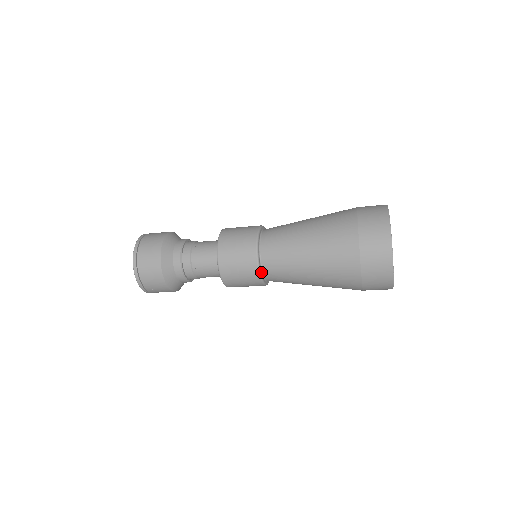
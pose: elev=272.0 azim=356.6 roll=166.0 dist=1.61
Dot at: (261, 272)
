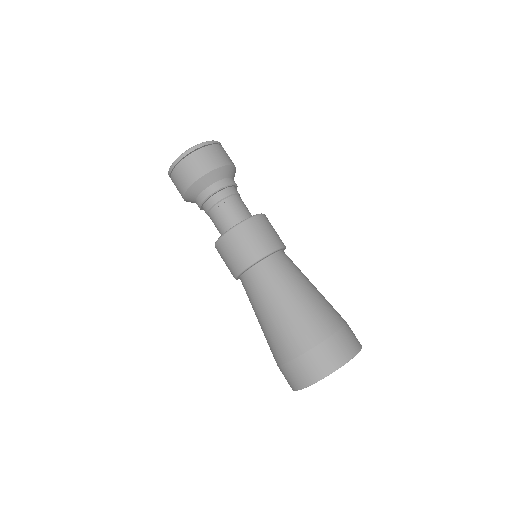
Dot at: (242, 273)
